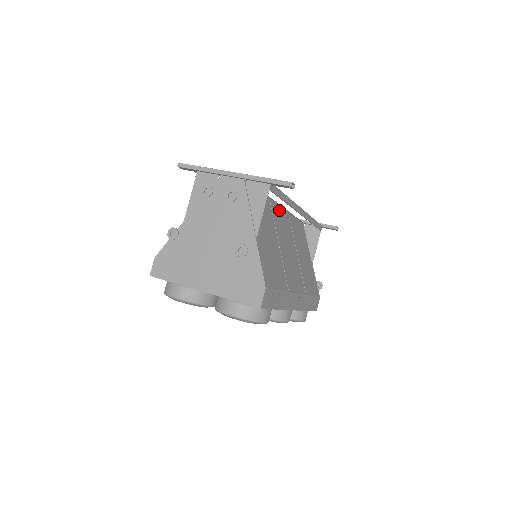
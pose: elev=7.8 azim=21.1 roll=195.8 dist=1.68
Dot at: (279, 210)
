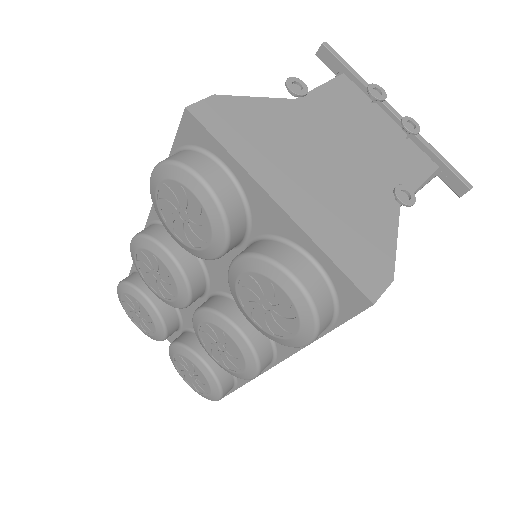
Dot at: occluded
